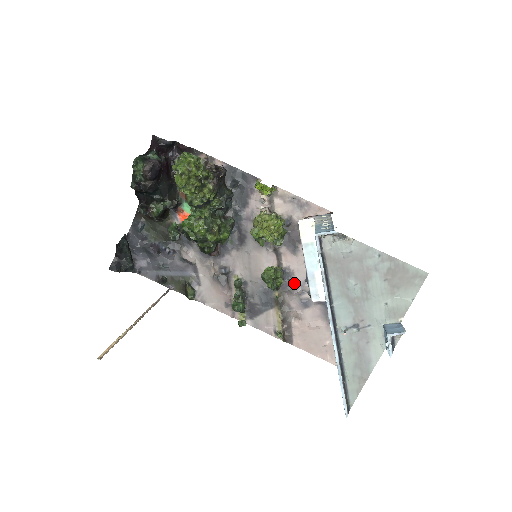
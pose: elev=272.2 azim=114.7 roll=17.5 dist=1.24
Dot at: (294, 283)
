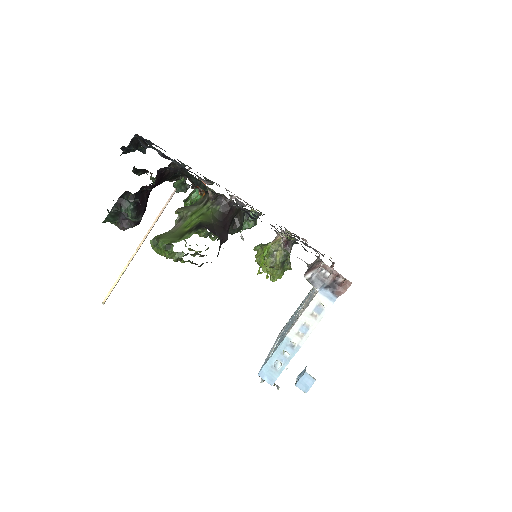
Dot at: (306, 244)
